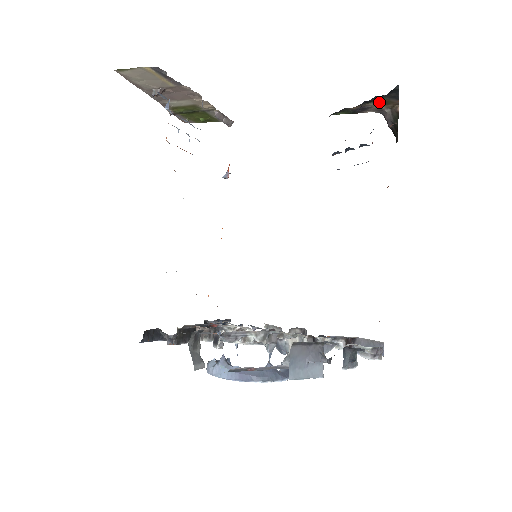
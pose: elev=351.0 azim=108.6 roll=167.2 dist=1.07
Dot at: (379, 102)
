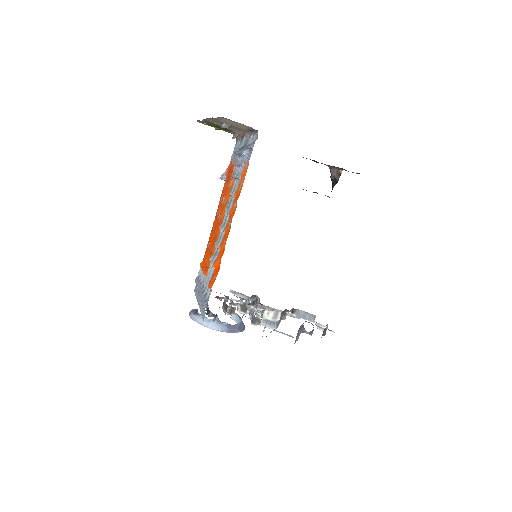
Dot at: (337, 167)
